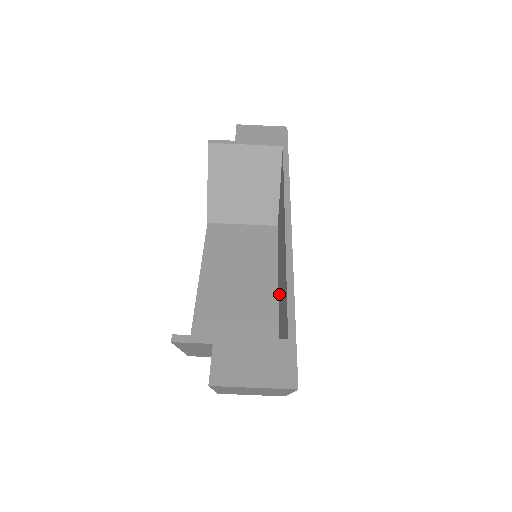
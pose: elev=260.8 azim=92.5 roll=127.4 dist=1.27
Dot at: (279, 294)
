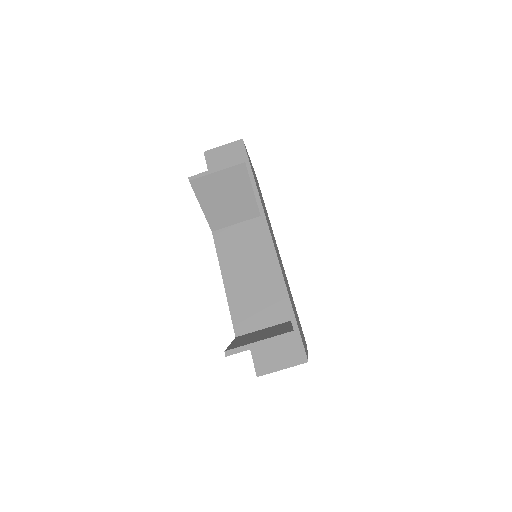
Dot at: occluded
